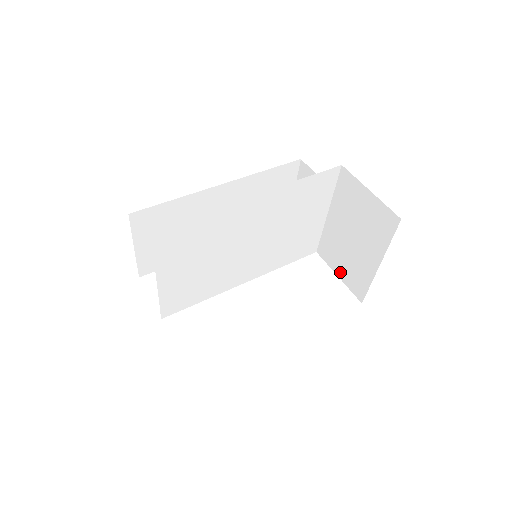
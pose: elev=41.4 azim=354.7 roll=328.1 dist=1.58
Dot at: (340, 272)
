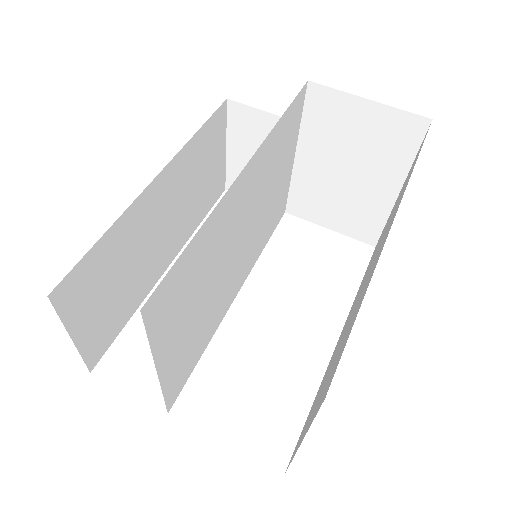
Dot at: (332, 223)
